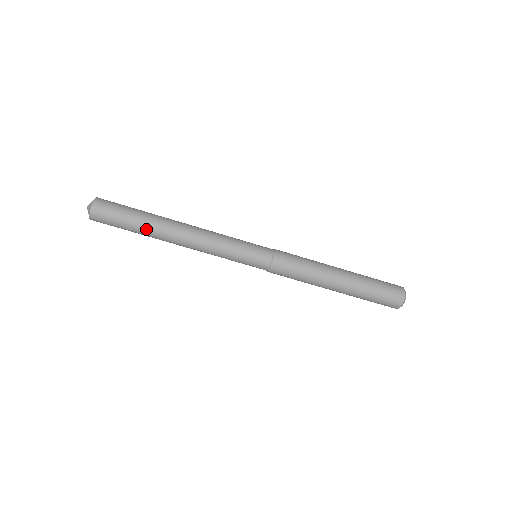
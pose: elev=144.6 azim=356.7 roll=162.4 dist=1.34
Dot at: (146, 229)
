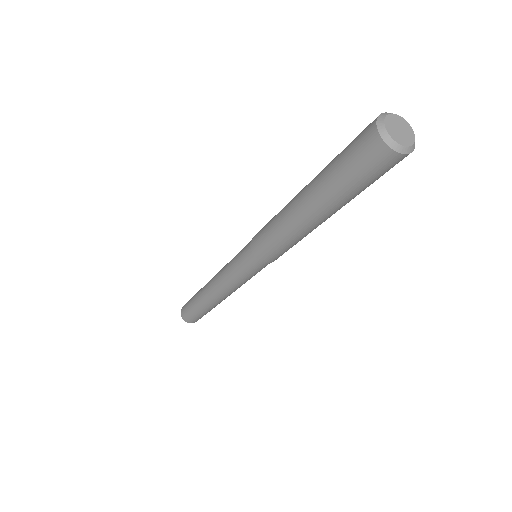
Dot at: (197, 297)
